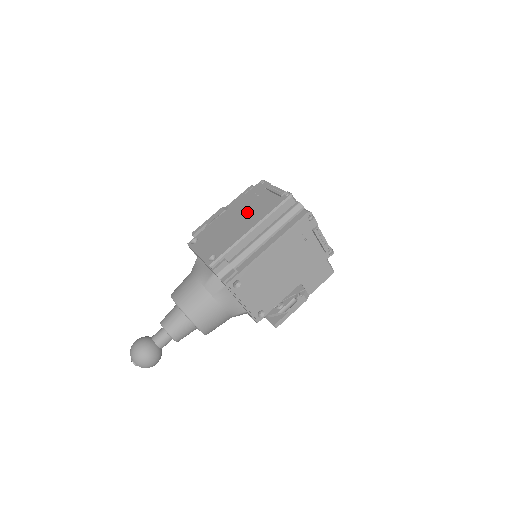
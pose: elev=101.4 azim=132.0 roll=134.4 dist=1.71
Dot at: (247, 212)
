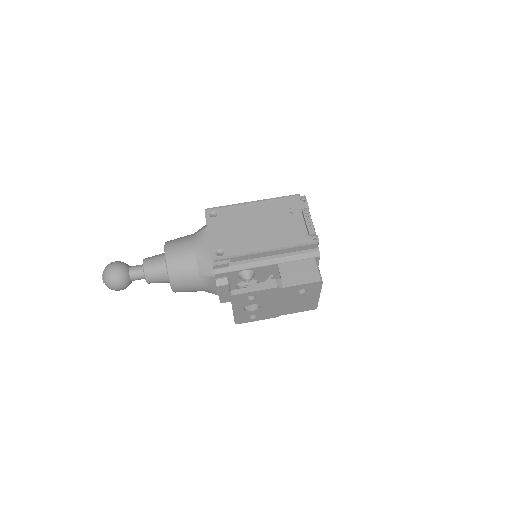
Dot at: occluded
